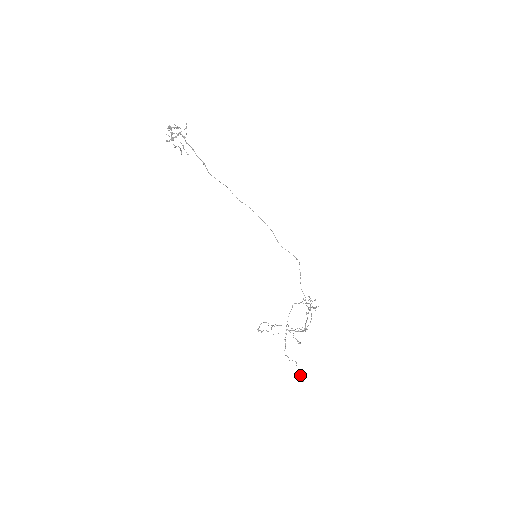
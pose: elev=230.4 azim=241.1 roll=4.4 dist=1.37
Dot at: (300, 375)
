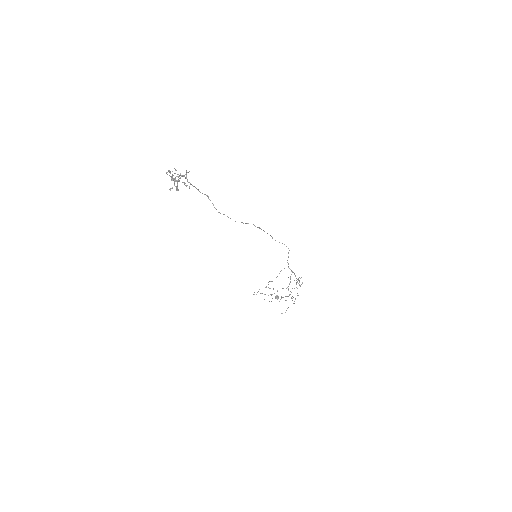
Dot at: occluded
